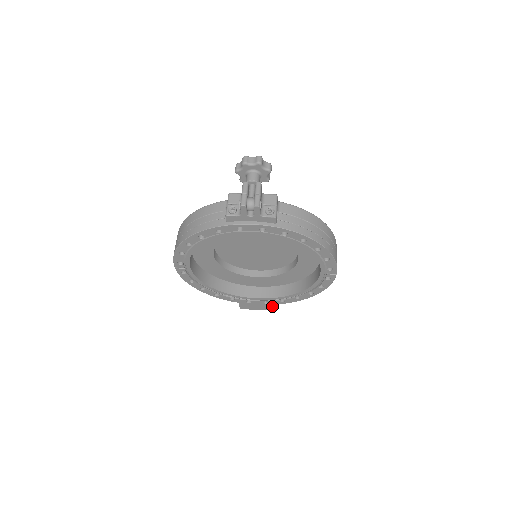
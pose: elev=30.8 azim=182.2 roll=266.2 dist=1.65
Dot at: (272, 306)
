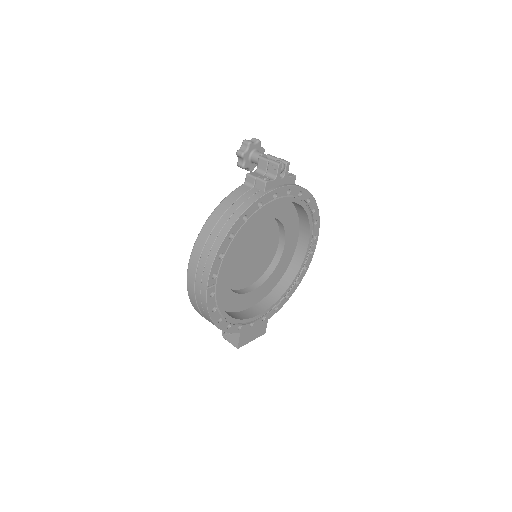
Dot at: (263, 327)
